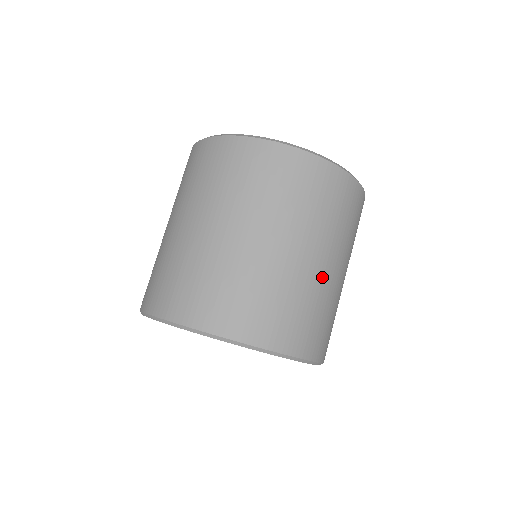
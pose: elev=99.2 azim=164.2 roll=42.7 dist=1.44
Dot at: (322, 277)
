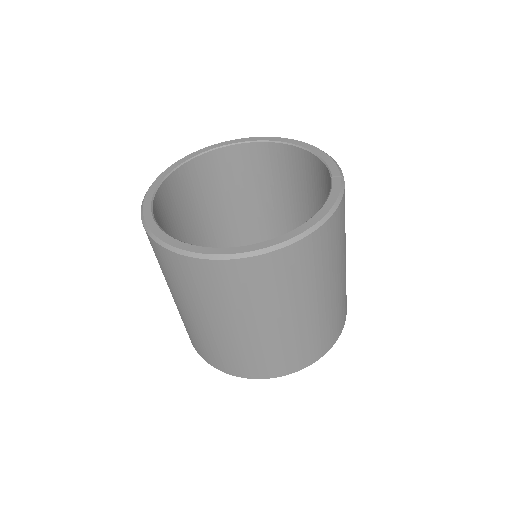
Dot at: (253, 336)
